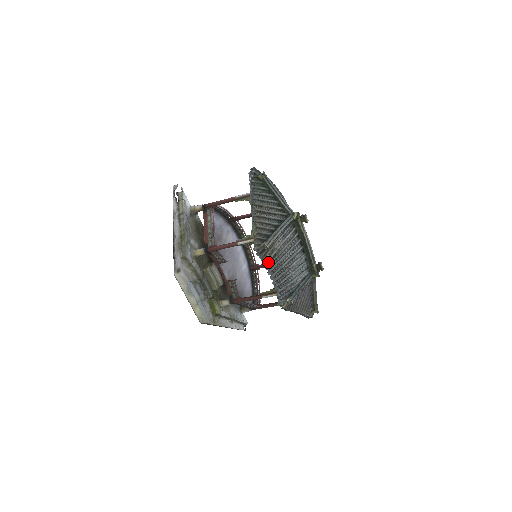
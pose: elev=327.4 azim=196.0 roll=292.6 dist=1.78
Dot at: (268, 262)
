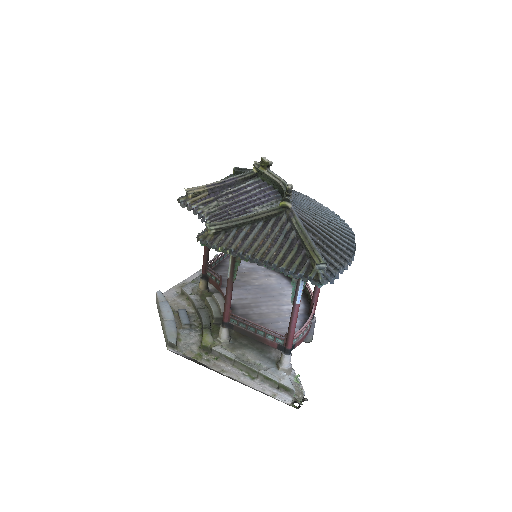
Dot at: (204, 213)
